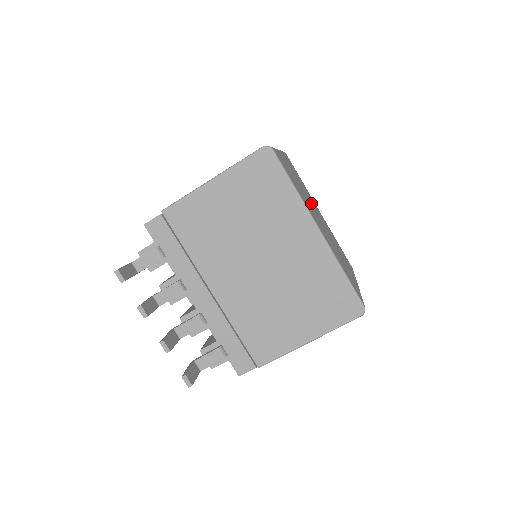
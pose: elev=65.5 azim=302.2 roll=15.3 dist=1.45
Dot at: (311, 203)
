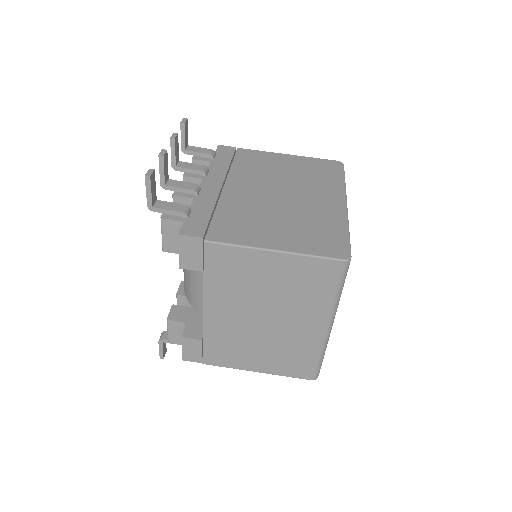
Dot at: occluded
